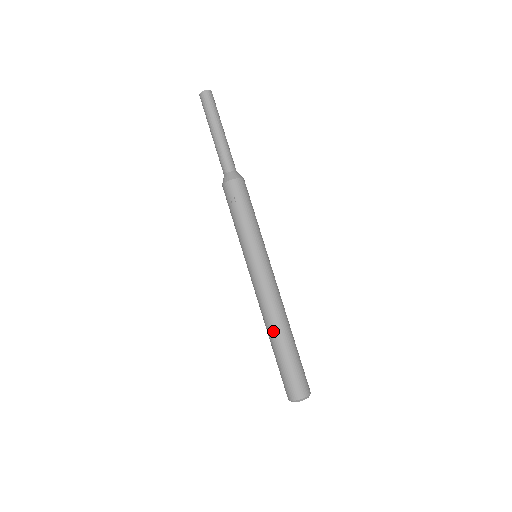
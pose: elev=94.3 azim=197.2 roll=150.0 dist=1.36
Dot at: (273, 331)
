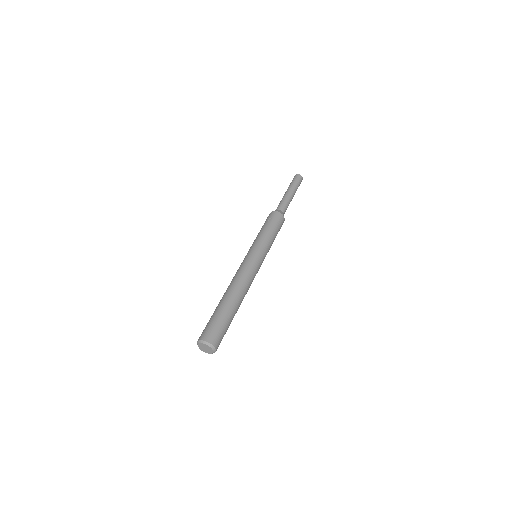
Dot at: (229, 293)
